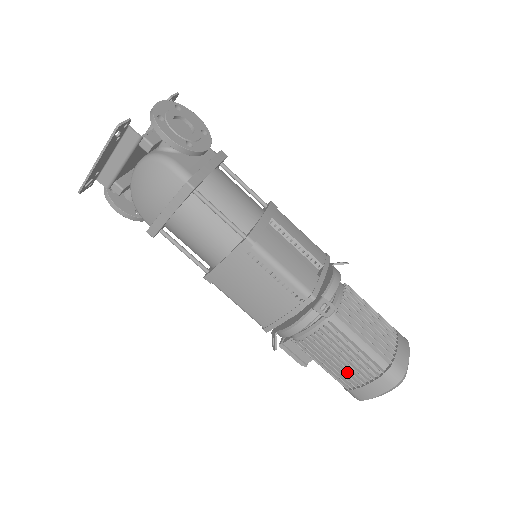
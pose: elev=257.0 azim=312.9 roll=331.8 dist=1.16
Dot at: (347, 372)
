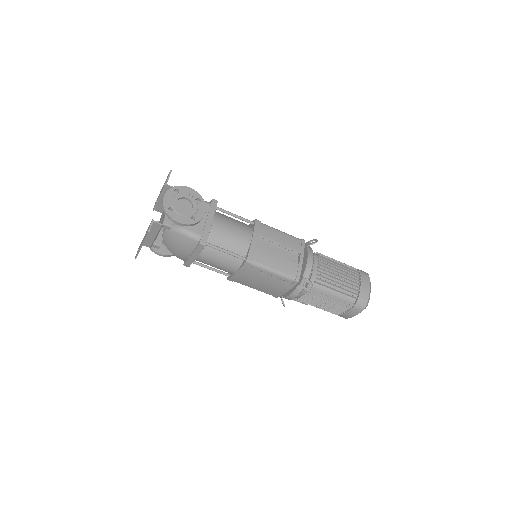
Dot at: (332, 308)
